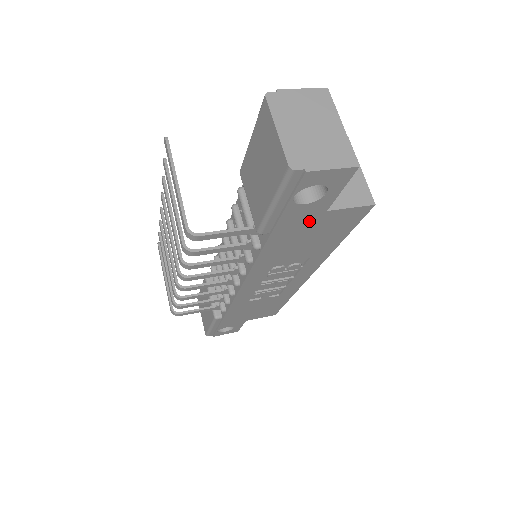
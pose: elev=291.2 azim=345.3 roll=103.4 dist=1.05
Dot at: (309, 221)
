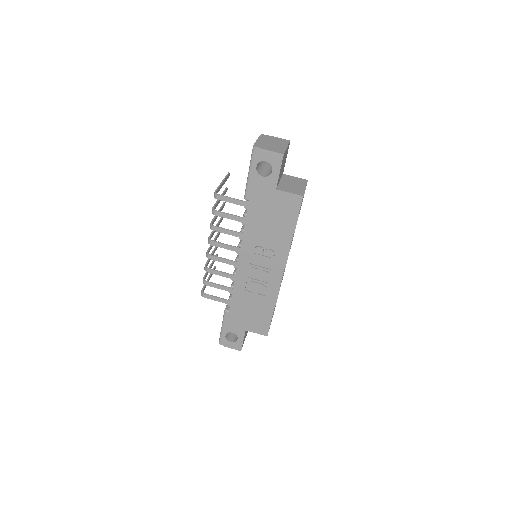
Dot at: (268, 196)
